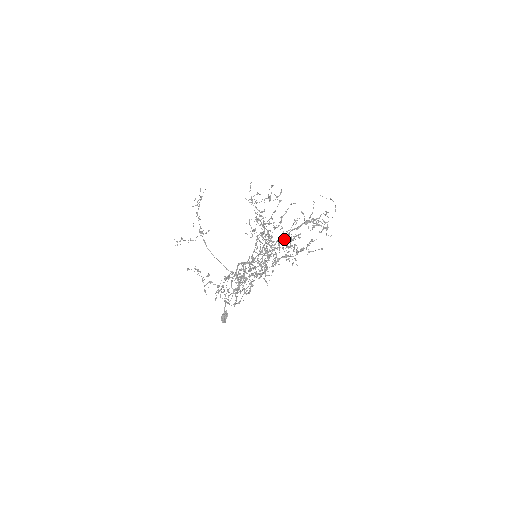
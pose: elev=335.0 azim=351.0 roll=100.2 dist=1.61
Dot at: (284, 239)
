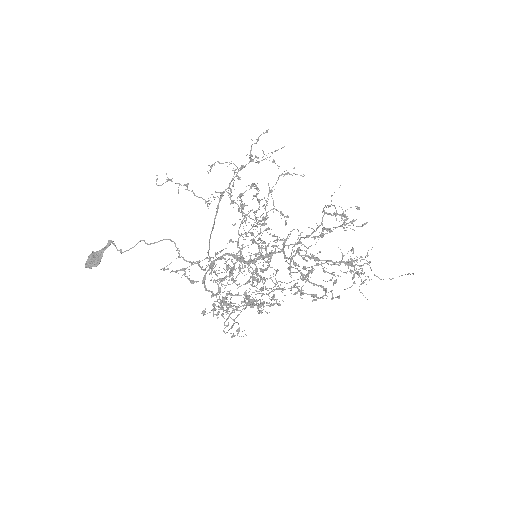
Dot at: (299, 254)
